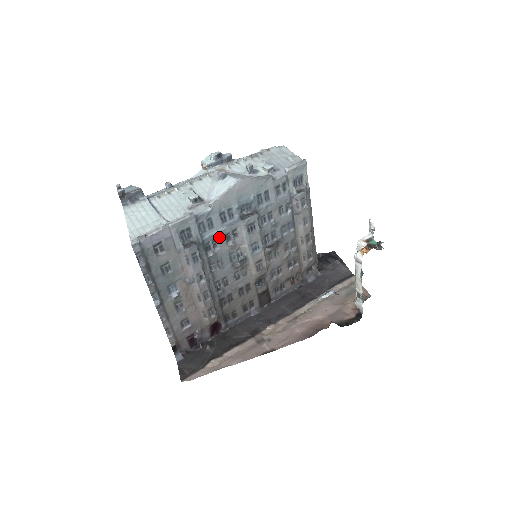
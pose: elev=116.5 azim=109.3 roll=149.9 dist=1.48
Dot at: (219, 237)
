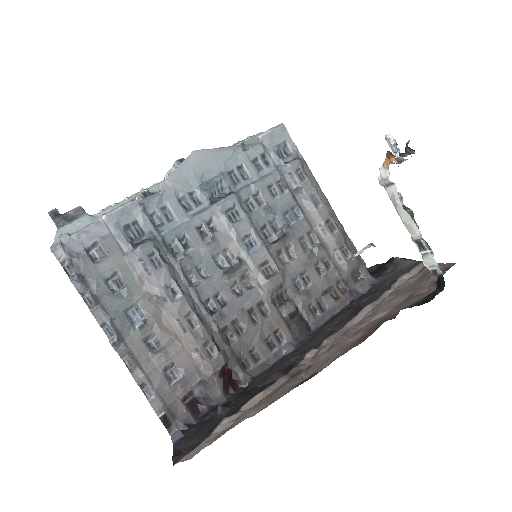
Dot at: (187, 232)
